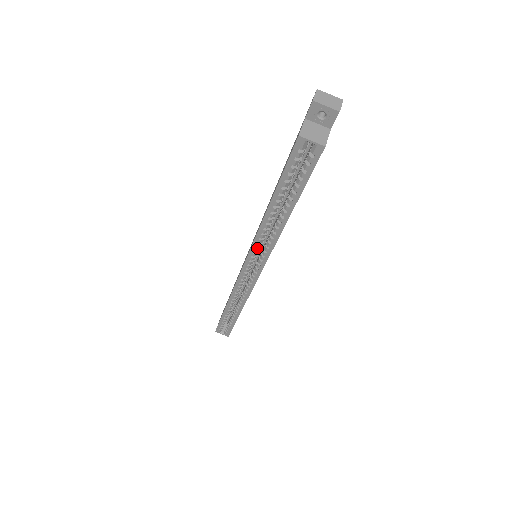
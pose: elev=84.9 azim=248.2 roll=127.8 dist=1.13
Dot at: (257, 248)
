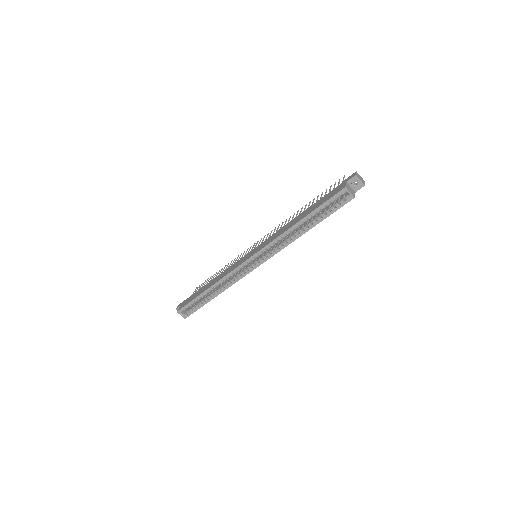
Dot at: (270, 247)
